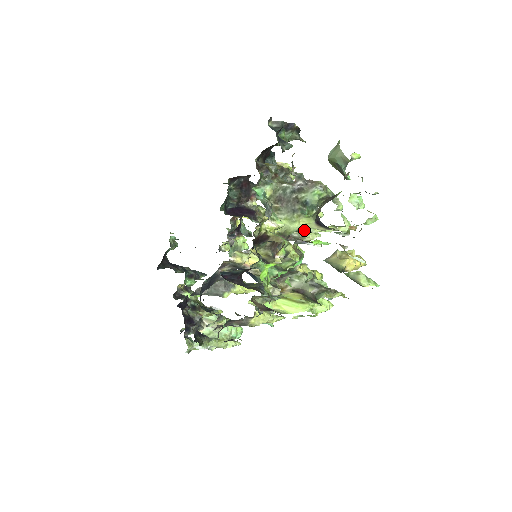
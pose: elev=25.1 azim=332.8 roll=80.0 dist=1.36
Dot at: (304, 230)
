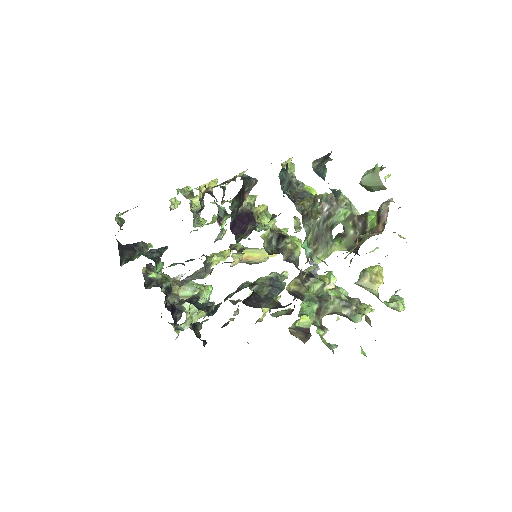
Dot at: occluded
